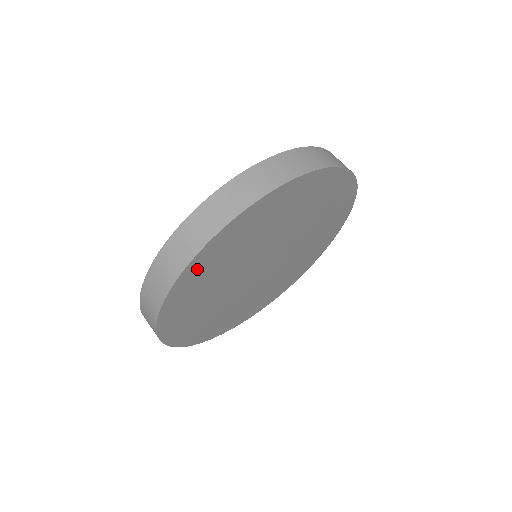
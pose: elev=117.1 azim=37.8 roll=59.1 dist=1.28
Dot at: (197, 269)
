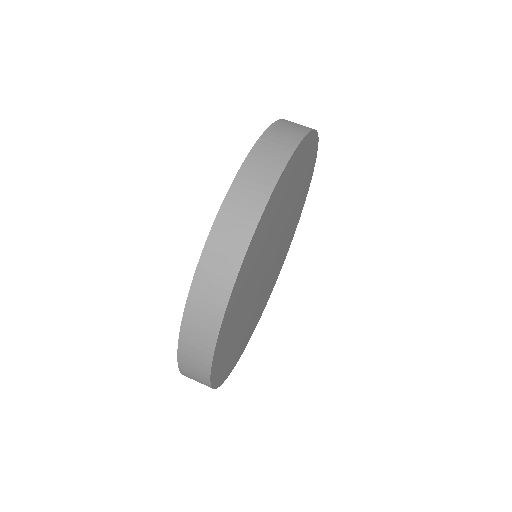
Dot at: (219, 362)
